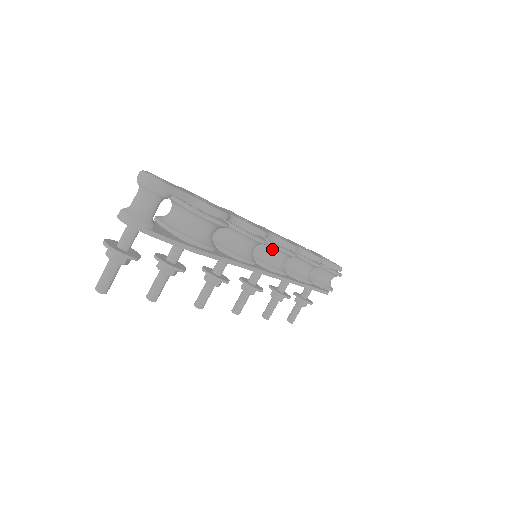
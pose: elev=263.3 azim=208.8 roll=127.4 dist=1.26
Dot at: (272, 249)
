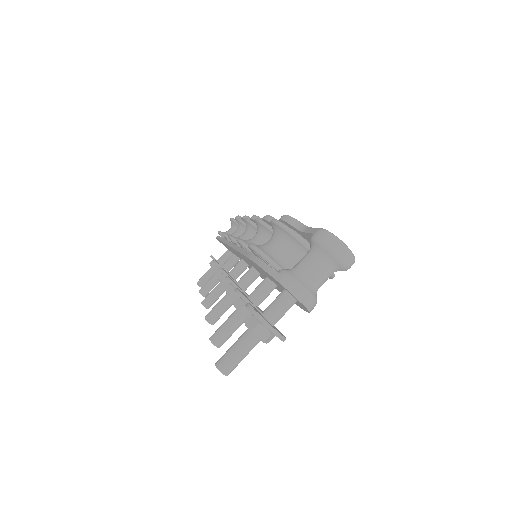
Dot at: occluded
